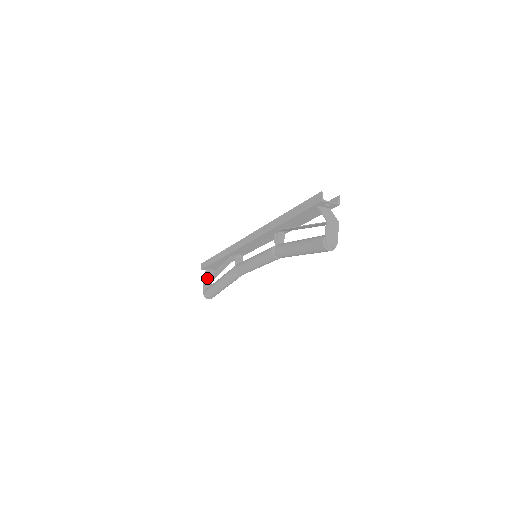
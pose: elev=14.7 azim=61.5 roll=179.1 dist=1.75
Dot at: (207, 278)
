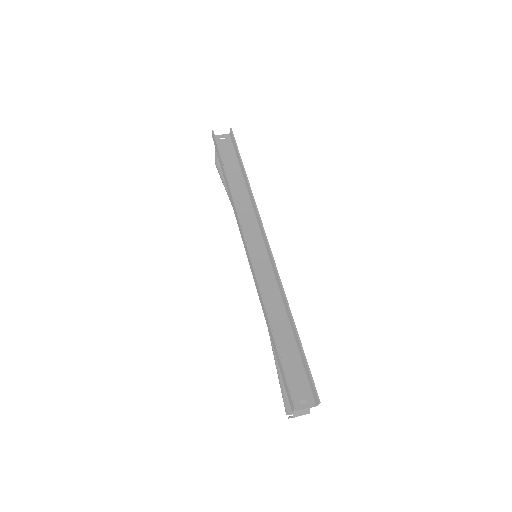
Dot at: occluded
